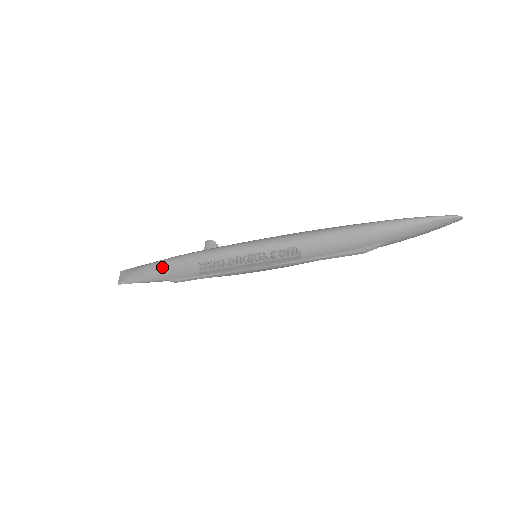
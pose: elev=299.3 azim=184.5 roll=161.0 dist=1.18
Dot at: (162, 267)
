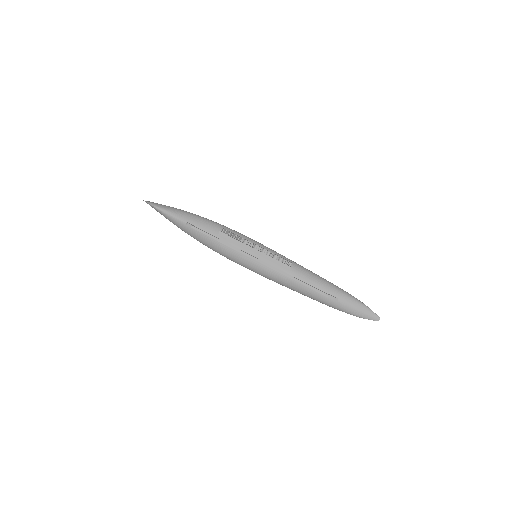
Dot at: (192, 215)
